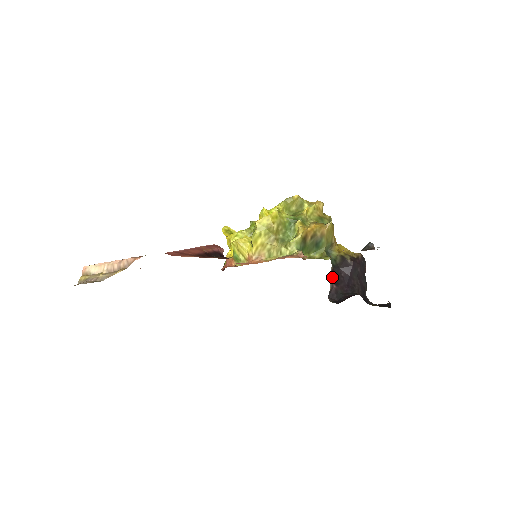
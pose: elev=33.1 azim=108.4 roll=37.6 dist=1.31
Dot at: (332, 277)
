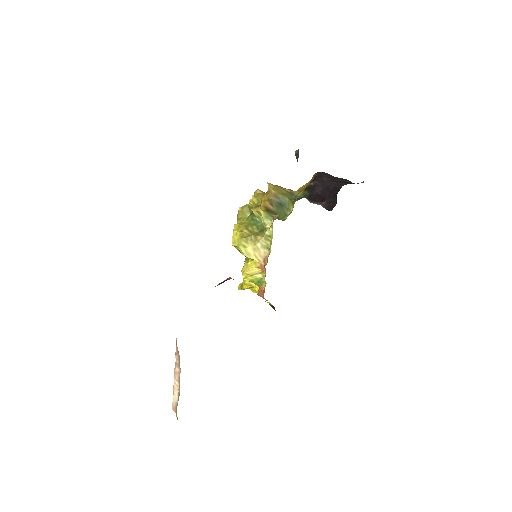
Dot at: (315, 202)
